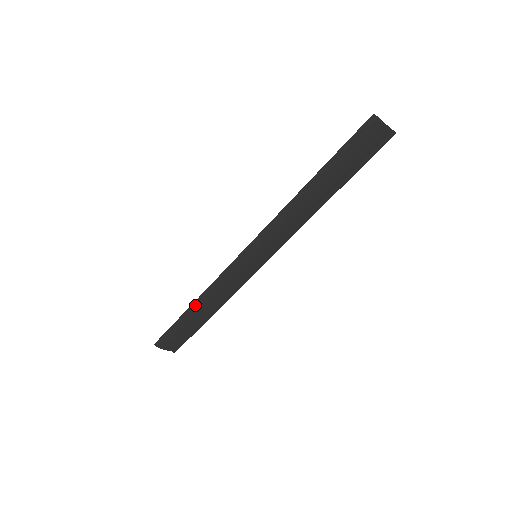
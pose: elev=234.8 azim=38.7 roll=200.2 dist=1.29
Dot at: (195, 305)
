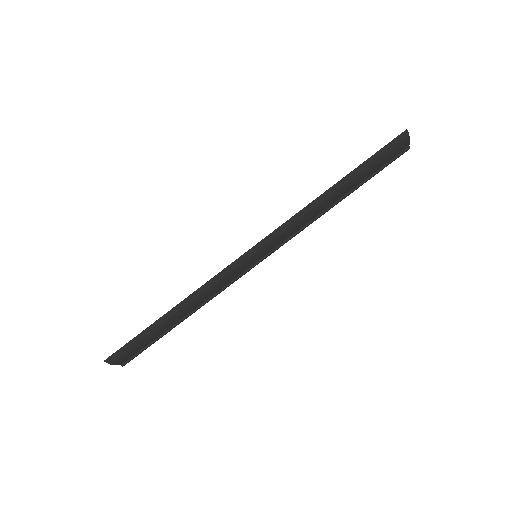
Dot at: (173, 311)
